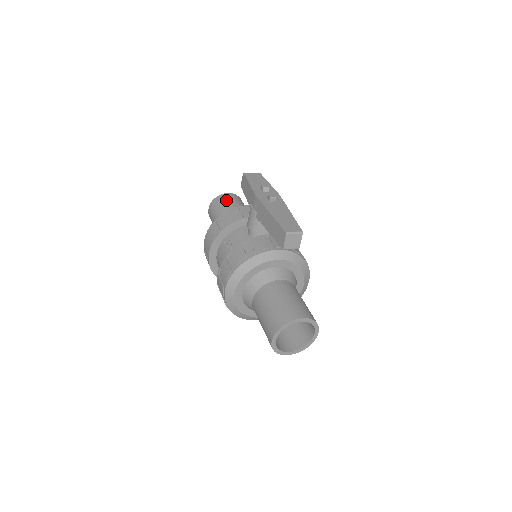
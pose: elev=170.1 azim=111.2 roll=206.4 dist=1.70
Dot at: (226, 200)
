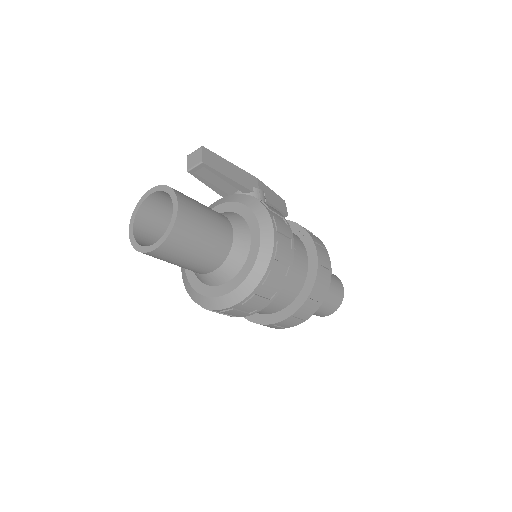
Dot at: occluded
